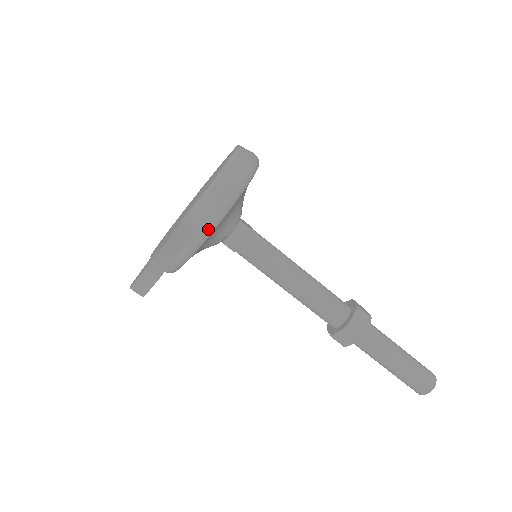
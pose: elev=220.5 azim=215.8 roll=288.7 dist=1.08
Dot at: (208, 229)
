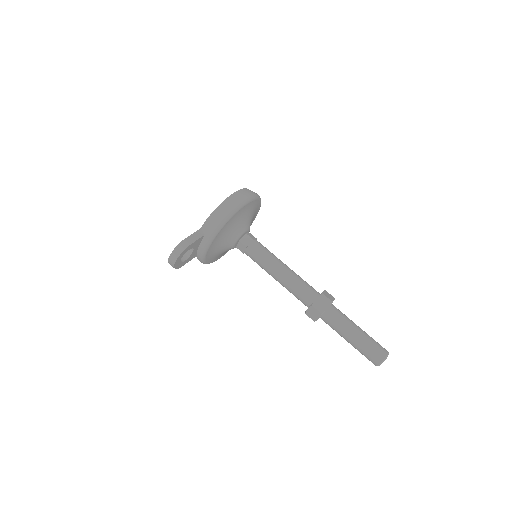
Dot at: (212, 234)
